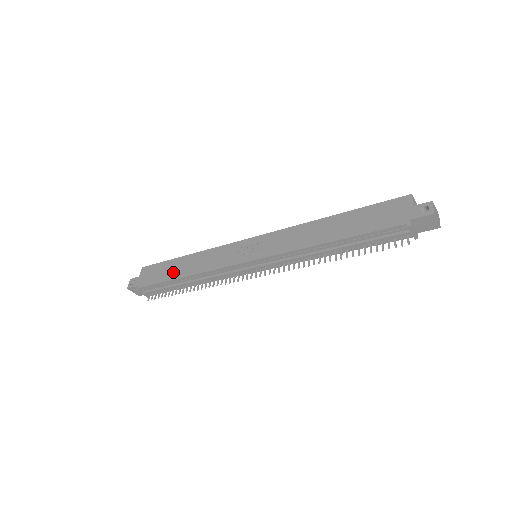
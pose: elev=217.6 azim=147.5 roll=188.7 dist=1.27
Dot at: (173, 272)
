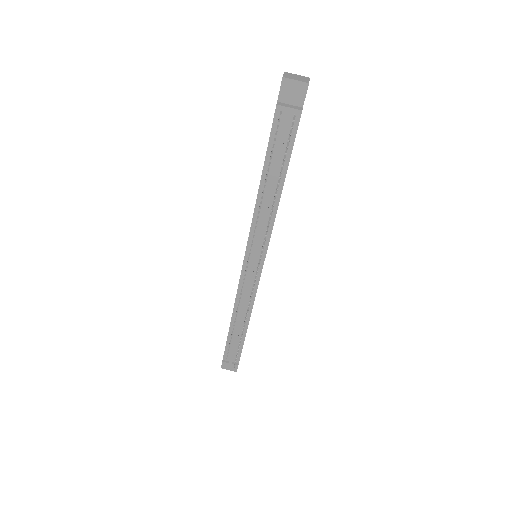
Dot at: occluded
